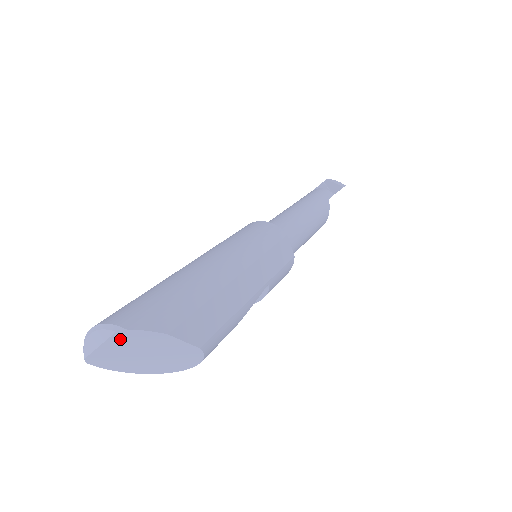
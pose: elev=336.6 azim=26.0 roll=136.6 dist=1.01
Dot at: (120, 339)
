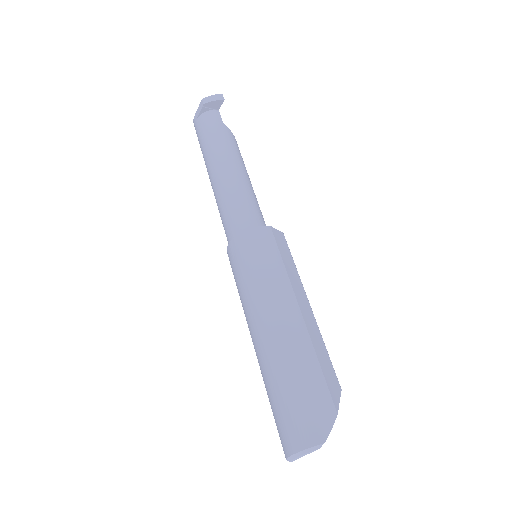
Dot at: occluded
